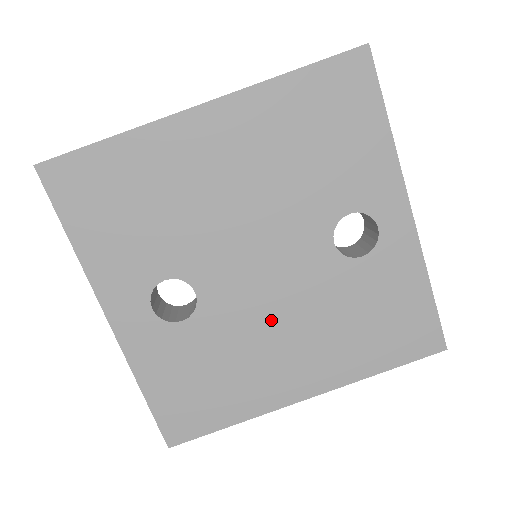
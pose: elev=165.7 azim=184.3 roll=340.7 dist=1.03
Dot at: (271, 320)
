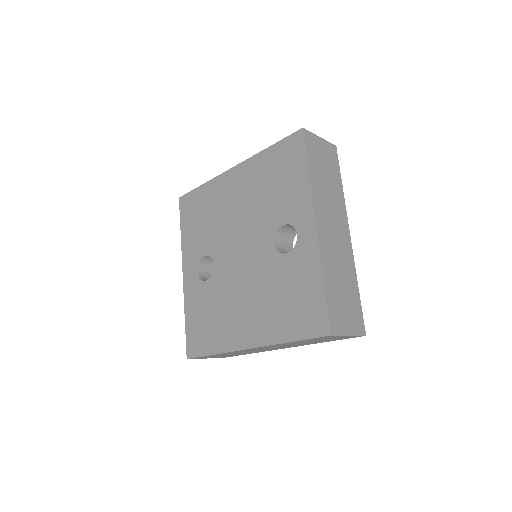
Dot at: (240, 288)
